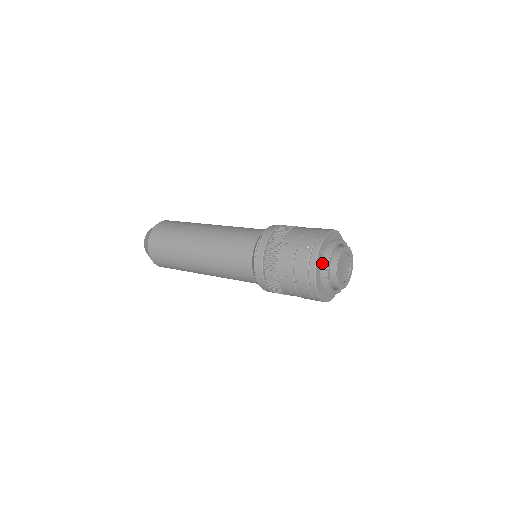
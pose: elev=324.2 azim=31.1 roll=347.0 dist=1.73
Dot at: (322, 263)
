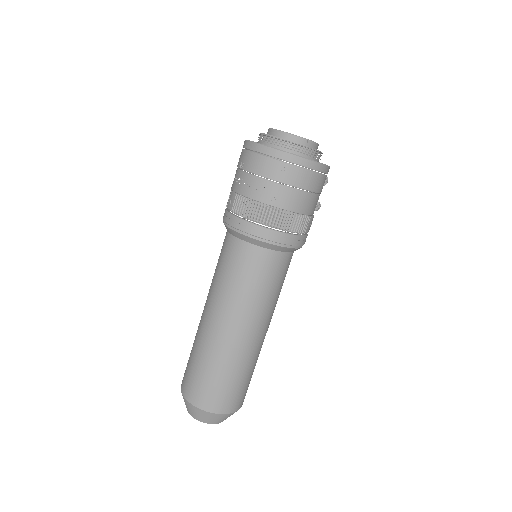
Dot at: occluded
